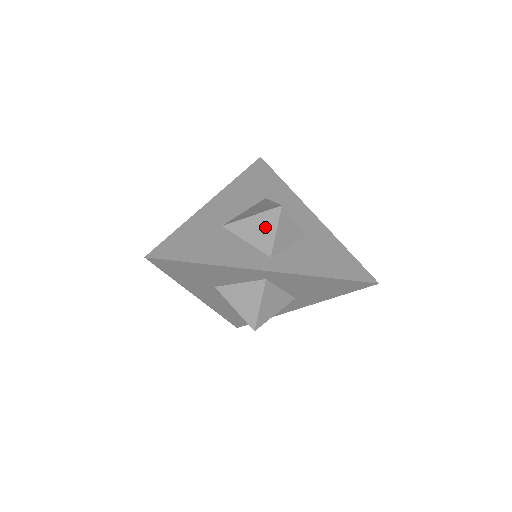
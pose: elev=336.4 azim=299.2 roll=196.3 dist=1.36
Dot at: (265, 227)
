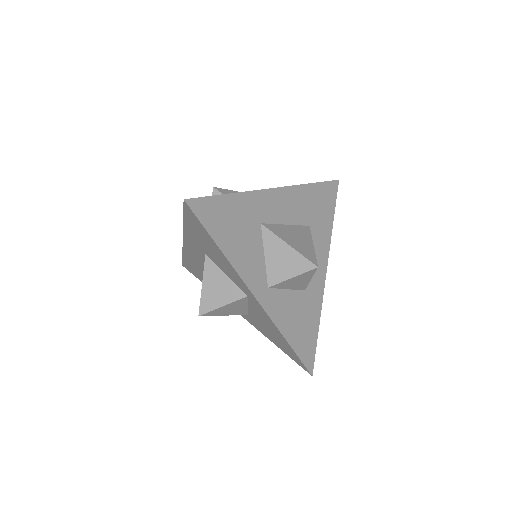
Dot at: (289, 265)
